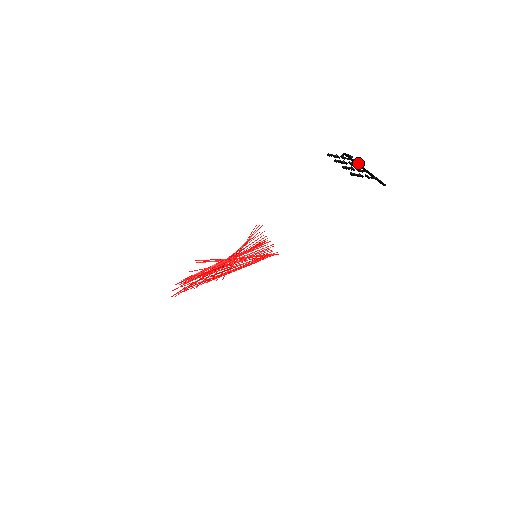
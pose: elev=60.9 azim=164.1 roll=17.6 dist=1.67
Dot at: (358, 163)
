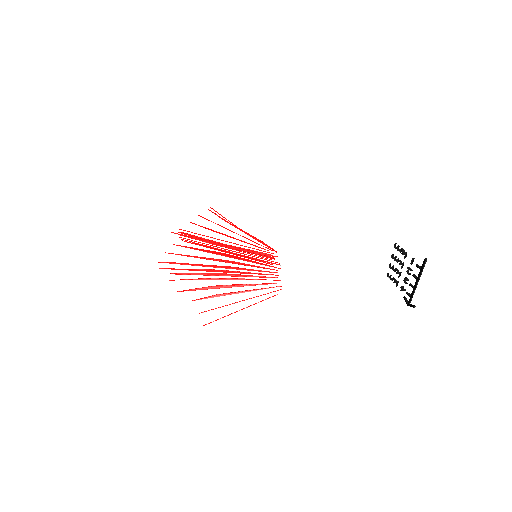
Dot at: occluded
